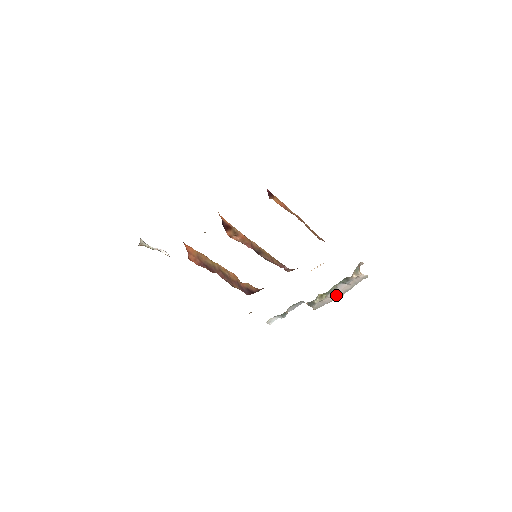
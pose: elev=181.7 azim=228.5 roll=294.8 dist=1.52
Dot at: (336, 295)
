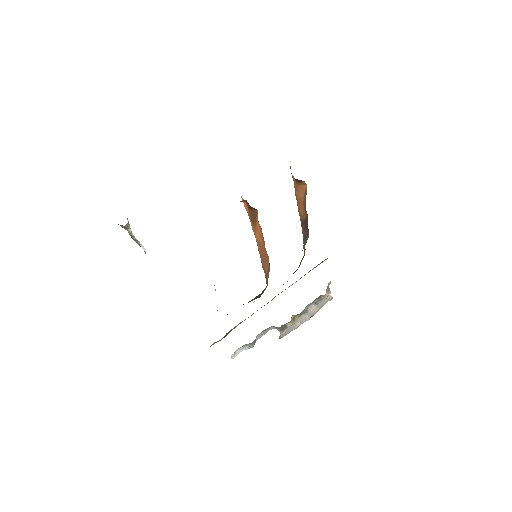
Dot at: (303, 319)
